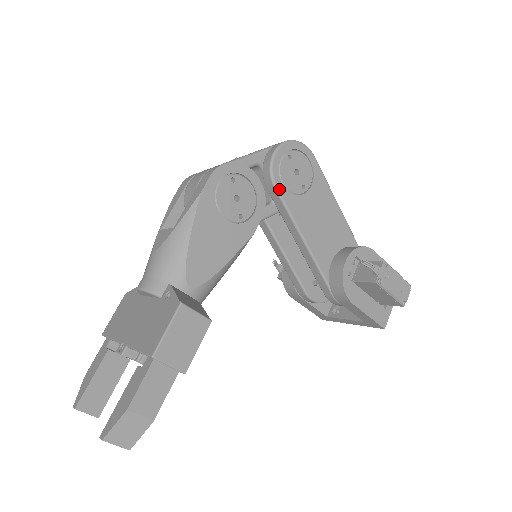
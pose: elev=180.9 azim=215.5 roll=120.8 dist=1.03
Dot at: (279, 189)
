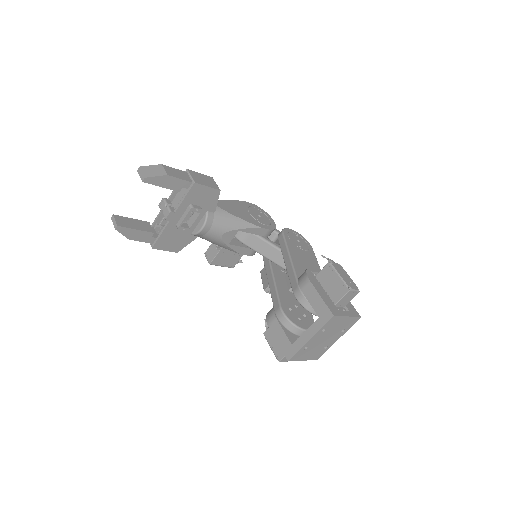
Dot at: (285, 234)
